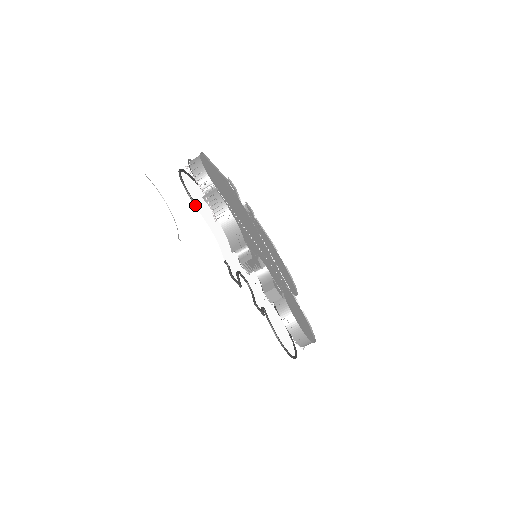
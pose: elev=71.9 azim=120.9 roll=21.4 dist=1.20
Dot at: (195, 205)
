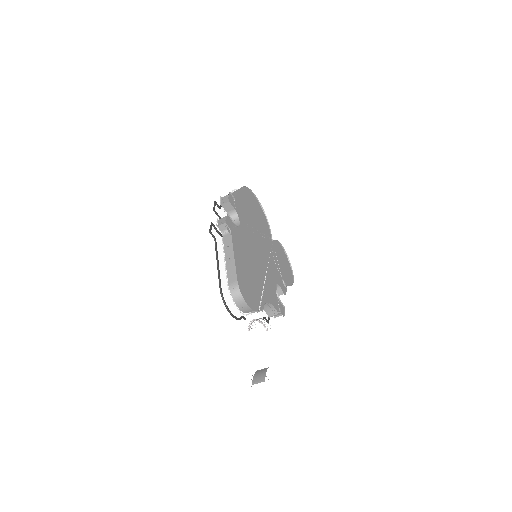
Dot at: (245, 319)
